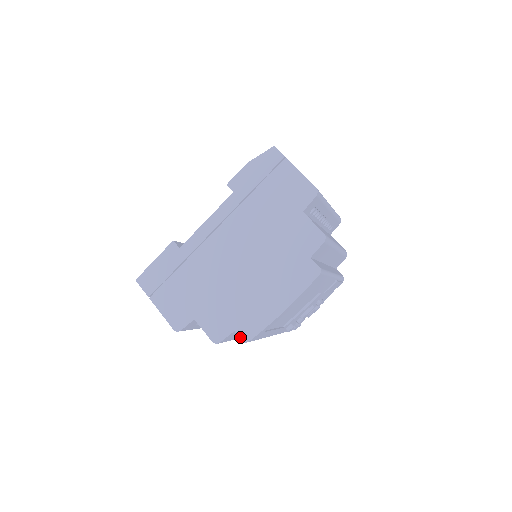
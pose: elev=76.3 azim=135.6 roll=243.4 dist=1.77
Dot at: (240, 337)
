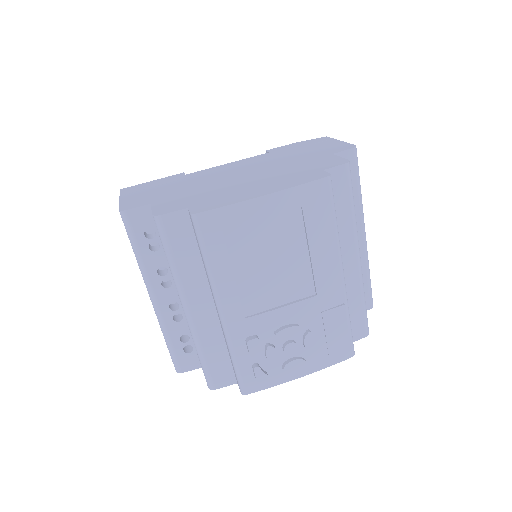
Dot at: (190, 211)
